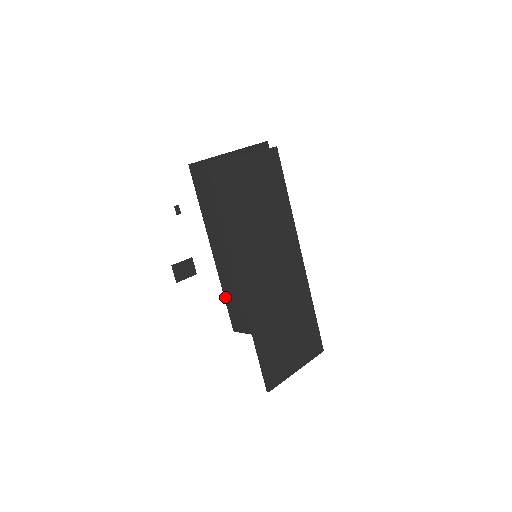
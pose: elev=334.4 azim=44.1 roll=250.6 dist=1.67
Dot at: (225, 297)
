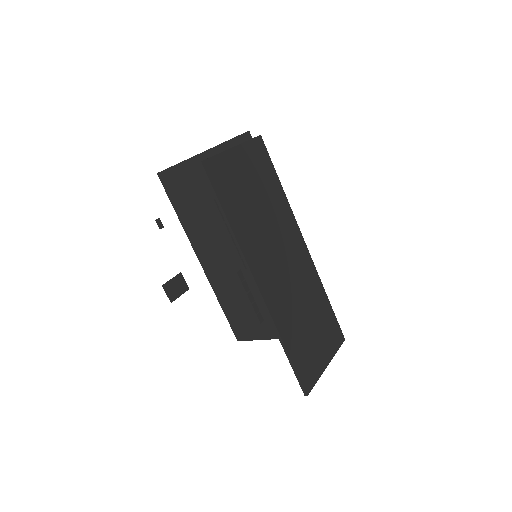
Dot at: (222, 307)
